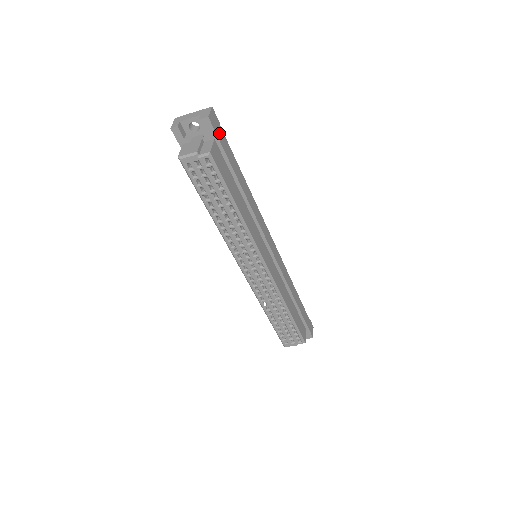
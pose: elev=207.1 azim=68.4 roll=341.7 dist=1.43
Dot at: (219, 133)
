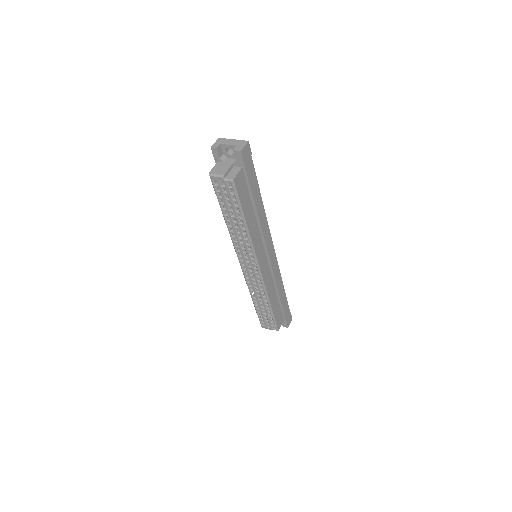
Dot at: (248, 163)
